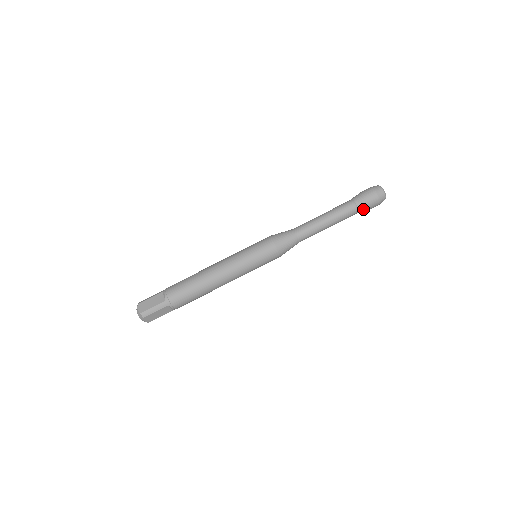
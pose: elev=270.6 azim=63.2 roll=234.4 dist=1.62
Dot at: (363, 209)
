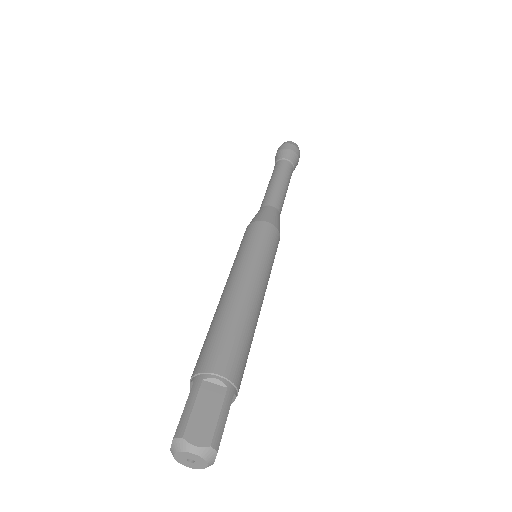
Dot at: (295, 167)
